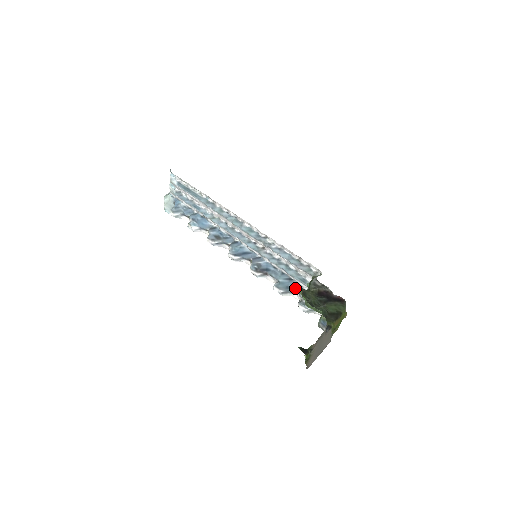
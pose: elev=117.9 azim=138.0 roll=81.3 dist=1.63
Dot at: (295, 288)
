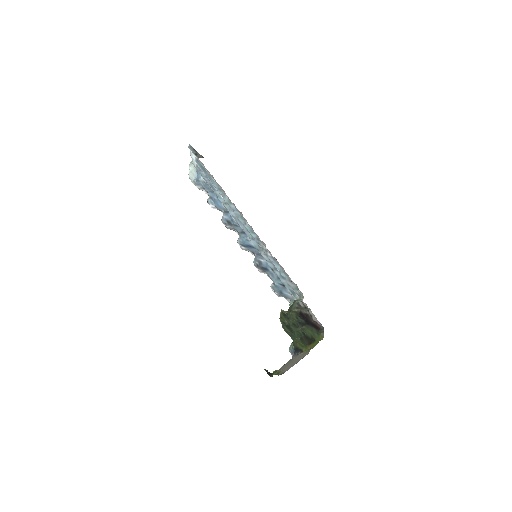
Dot at: (287, 295)
